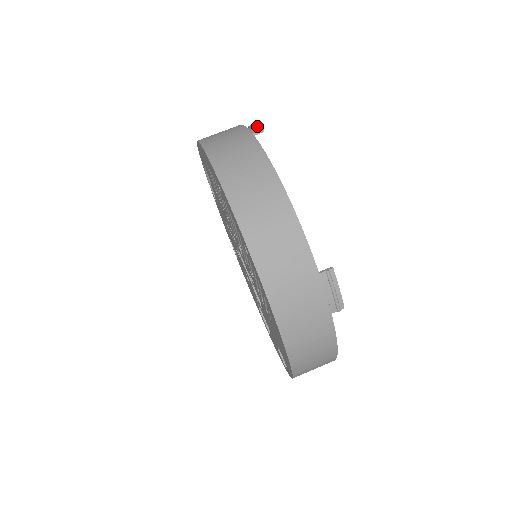
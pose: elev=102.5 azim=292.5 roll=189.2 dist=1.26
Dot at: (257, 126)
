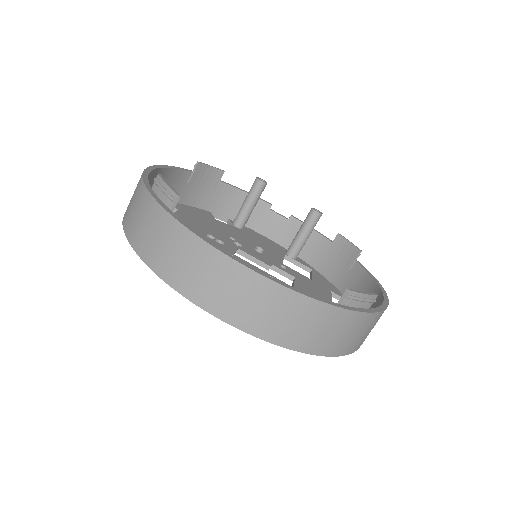
Dot at: (166, 187)
